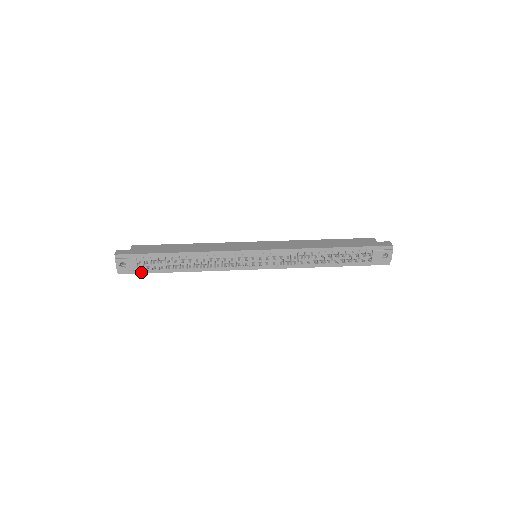
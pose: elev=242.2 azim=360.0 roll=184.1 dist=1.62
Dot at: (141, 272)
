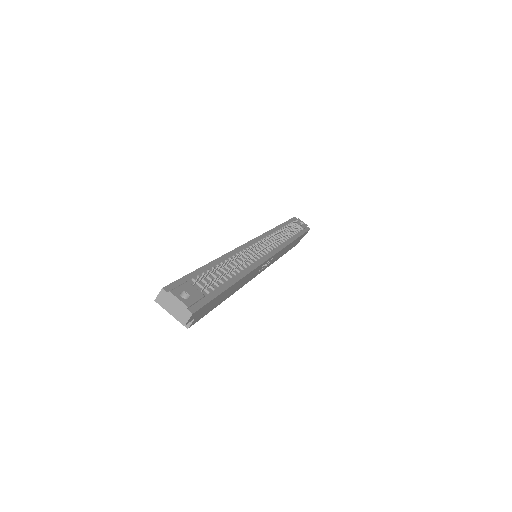
Dot at: (209, 299)
